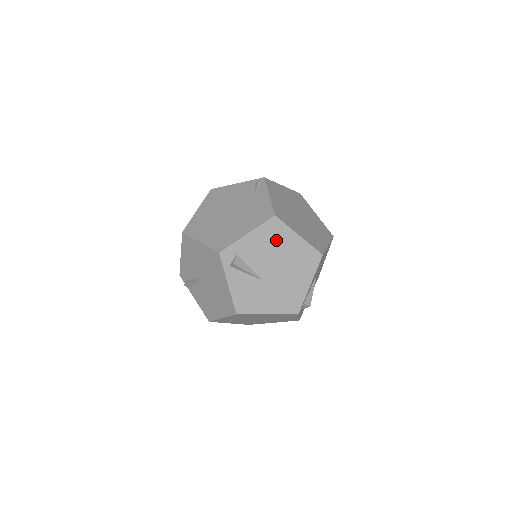
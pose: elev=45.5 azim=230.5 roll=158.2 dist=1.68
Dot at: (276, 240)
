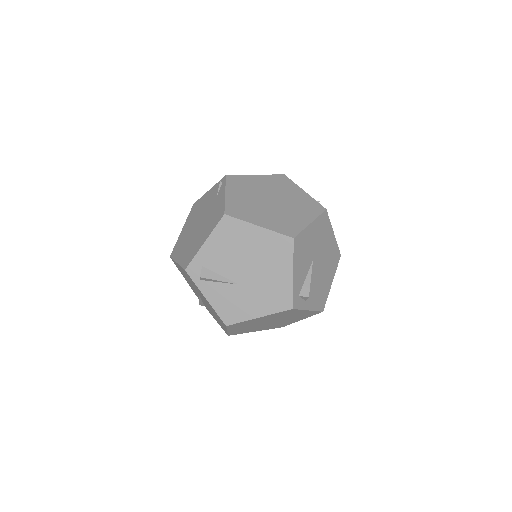
Dot at: (236, 239)
